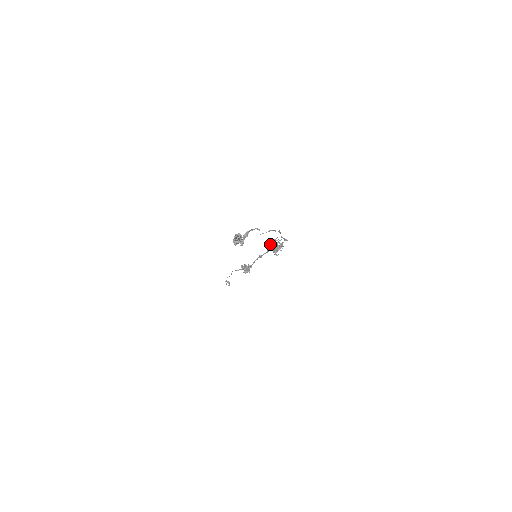
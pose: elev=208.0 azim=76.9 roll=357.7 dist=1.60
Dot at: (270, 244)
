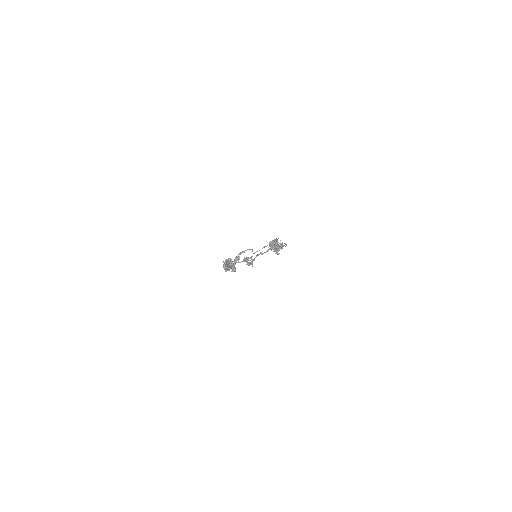
Dot at: occluded
